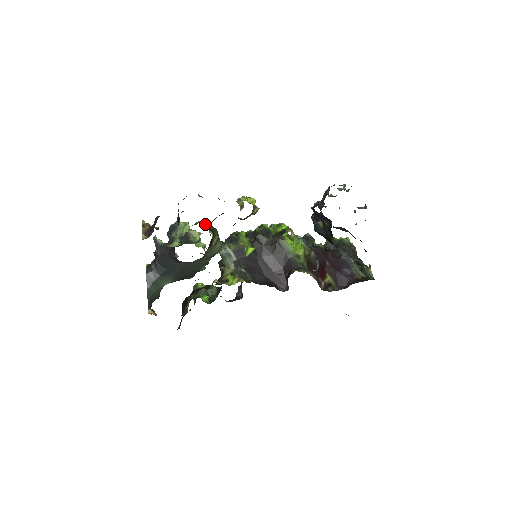
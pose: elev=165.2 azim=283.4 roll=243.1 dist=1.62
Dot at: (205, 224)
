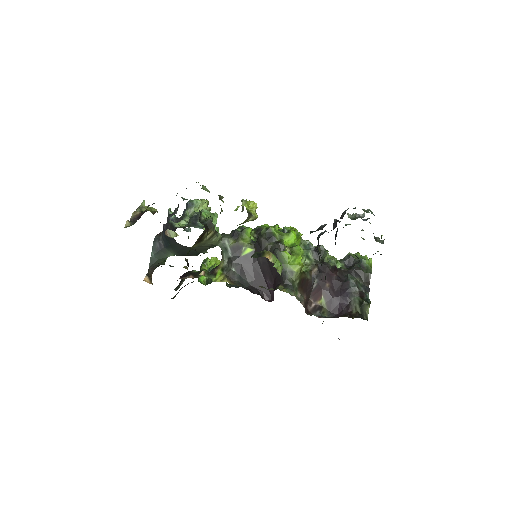
Dot at: (208, 214)
